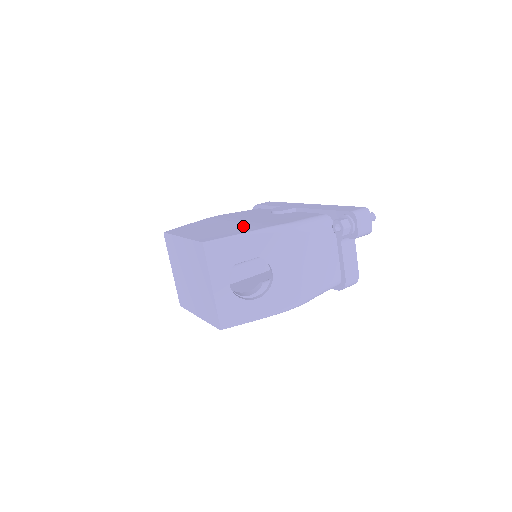
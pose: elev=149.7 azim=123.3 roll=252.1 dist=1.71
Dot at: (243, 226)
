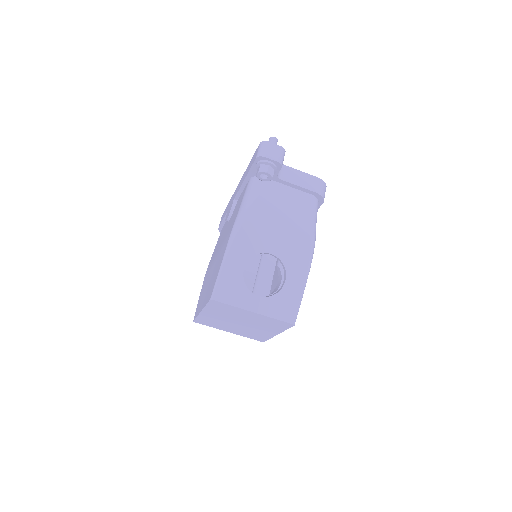
Dot at: (220, 256)
